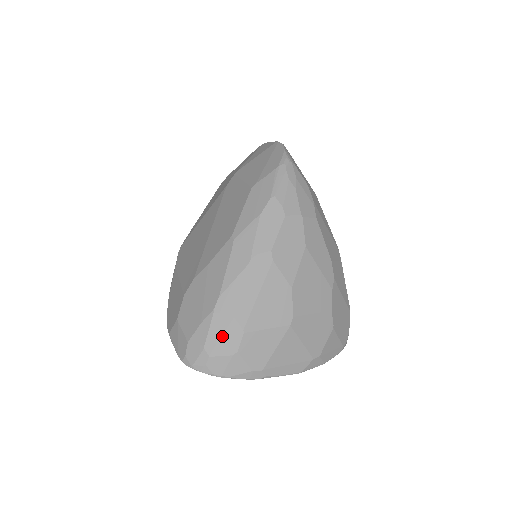
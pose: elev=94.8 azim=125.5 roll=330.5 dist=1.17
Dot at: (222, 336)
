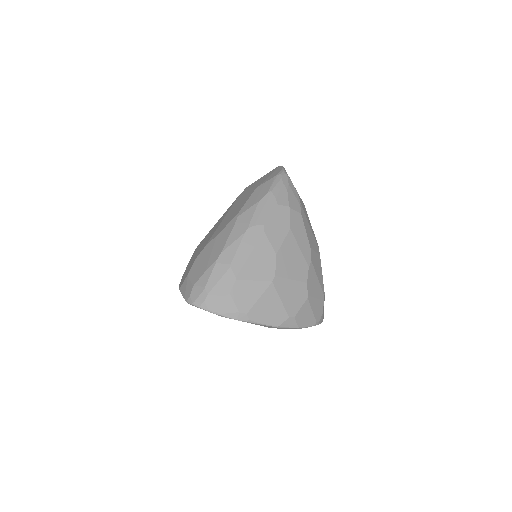
Dot at: (219, 280)
